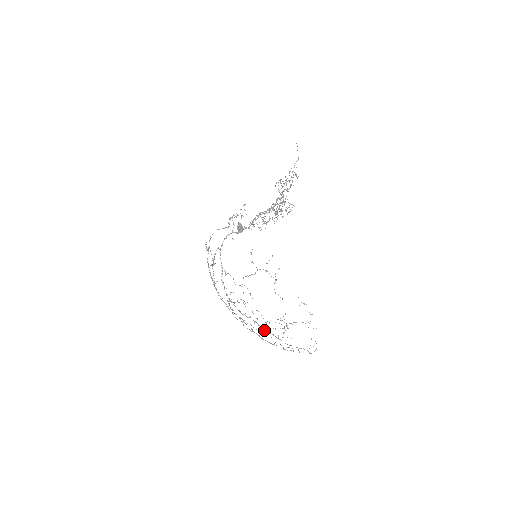
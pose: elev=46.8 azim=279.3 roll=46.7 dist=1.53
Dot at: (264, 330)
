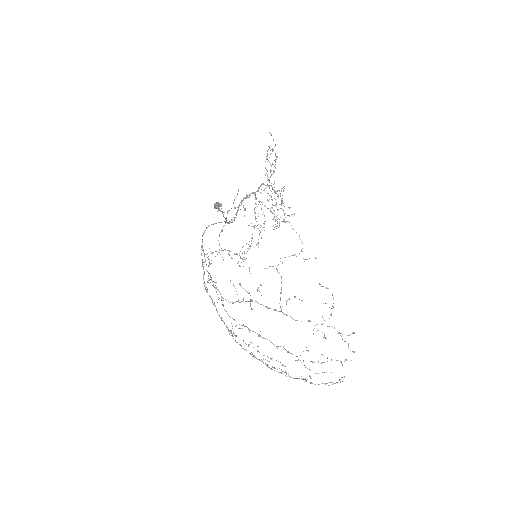
Dot at: occluded
